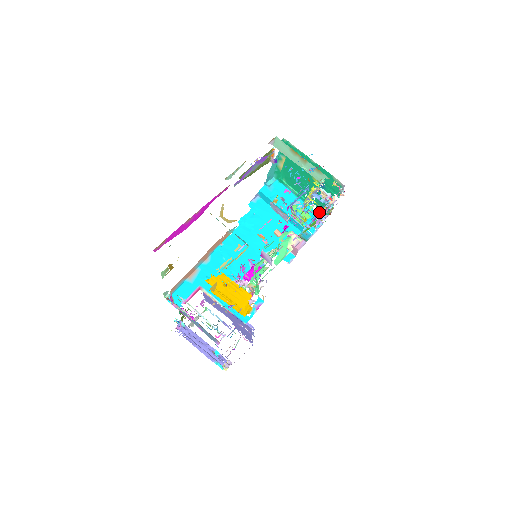
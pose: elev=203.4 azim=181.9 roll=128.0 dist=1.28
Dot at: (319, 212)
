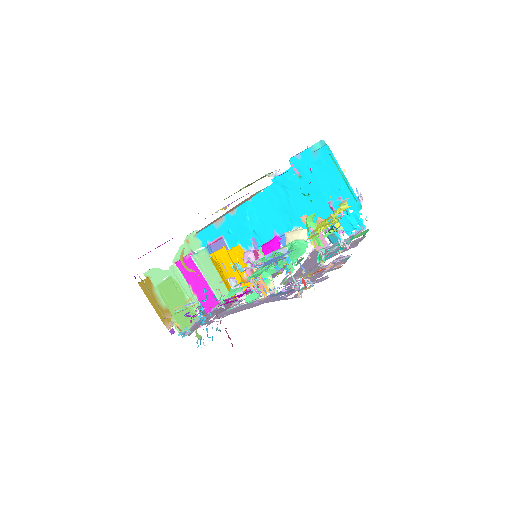
Dot at: occluded
